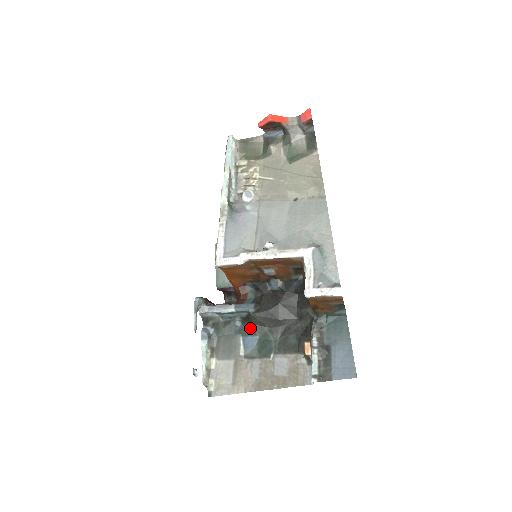
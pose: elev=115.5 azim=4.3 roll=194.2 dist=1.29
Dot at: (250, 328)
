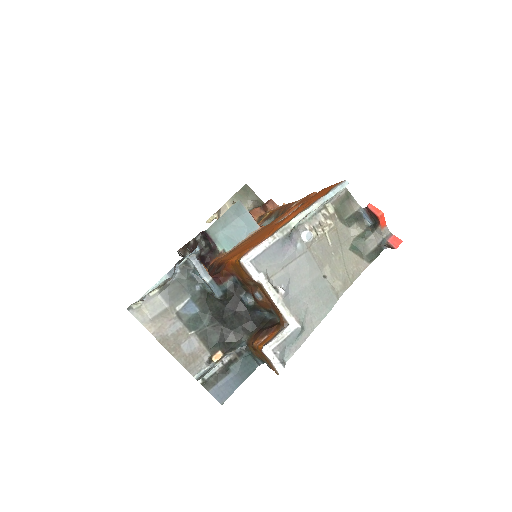
Dot at: (201, 300)
